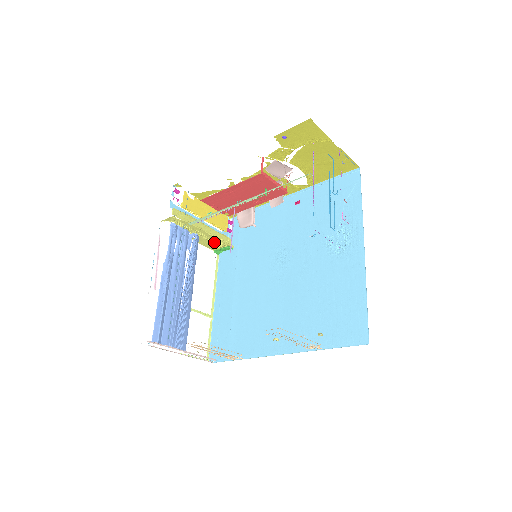
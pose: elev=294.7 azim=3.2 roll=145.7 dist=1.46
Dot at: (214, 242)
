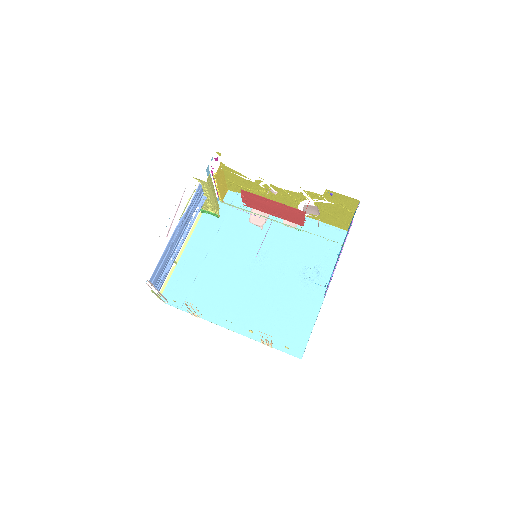
Dot at: (210, 207)
